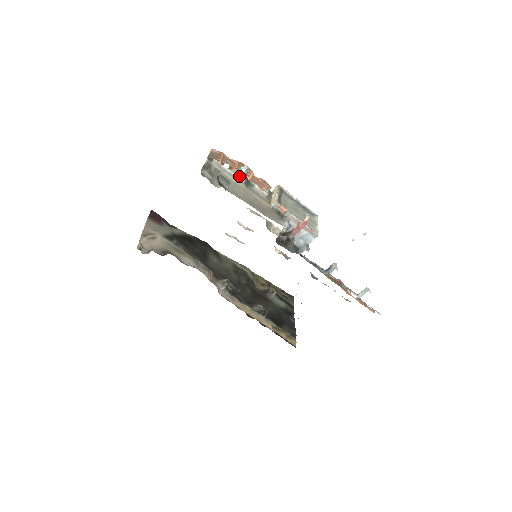
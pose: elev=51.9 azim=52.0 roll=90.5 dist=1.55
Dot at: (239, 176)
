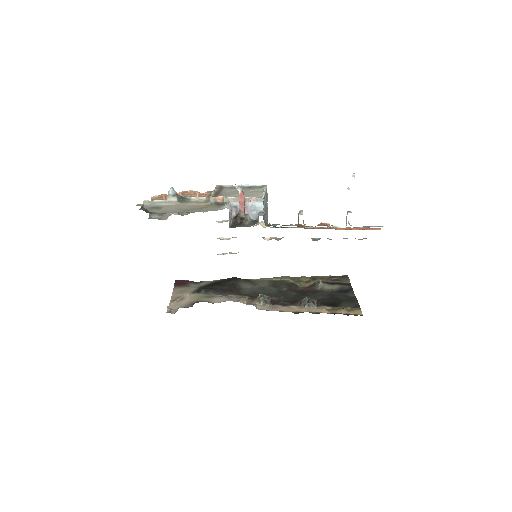
Dot at: (170, 199)
